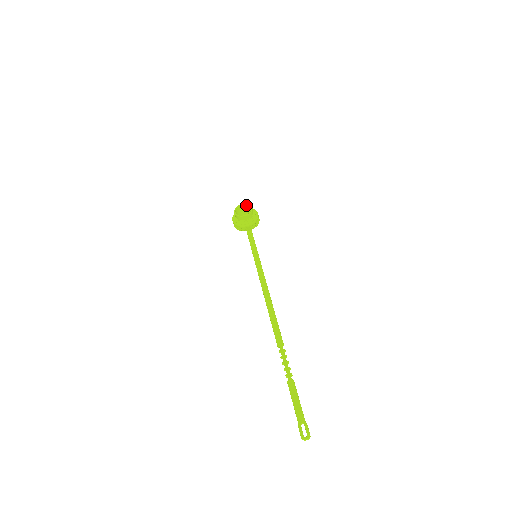
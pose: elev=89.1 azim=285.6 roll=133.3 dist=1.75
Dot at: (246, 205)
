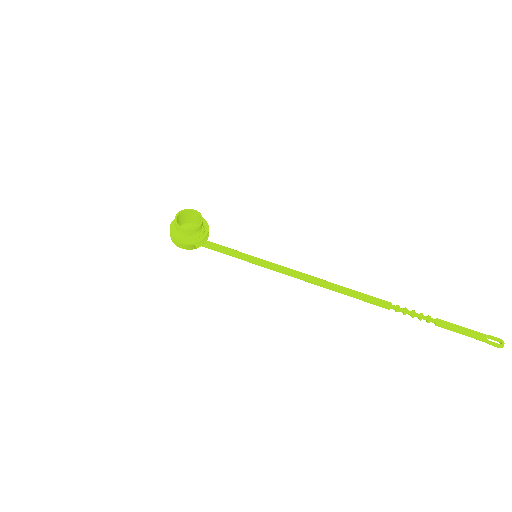
Dot at: (181, 213)
